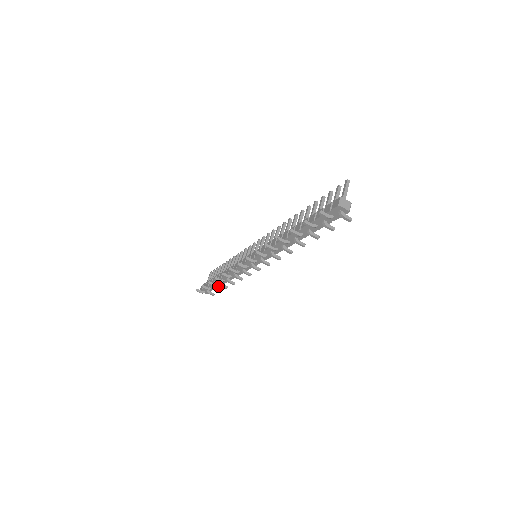
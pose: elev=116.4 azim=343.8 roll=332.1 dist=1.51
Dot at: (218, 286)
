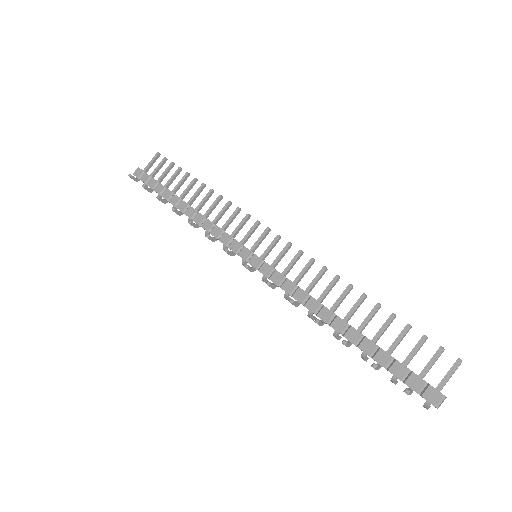
Dot at: occluded
